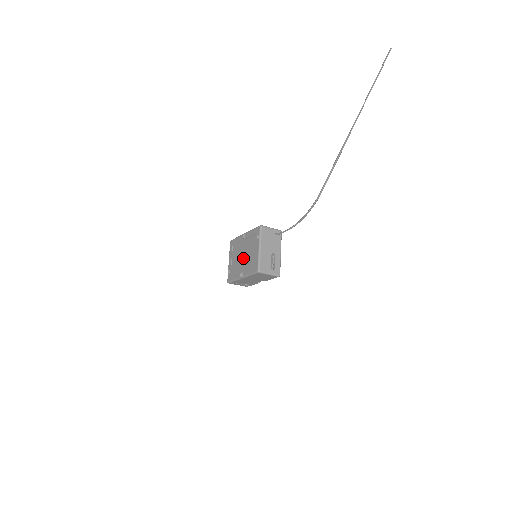
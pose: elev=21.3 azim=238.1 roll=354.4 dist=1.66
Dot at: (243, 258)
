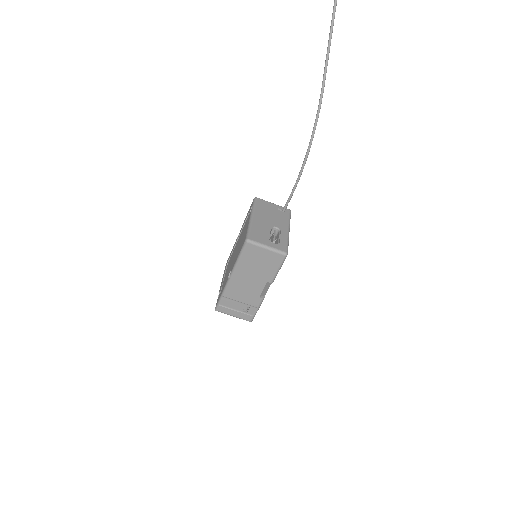
Dot at: (234, 256)
